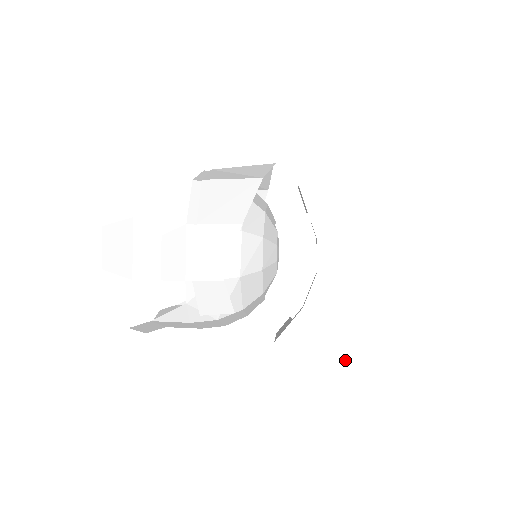
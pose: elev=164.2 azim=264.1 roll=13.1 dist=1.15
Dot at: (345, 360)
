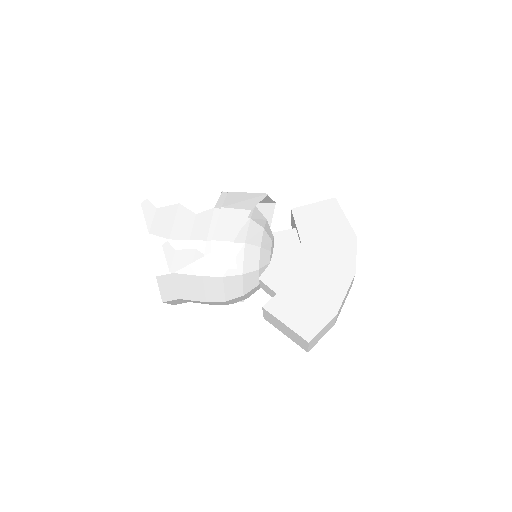
Dot at: (315, 324)
